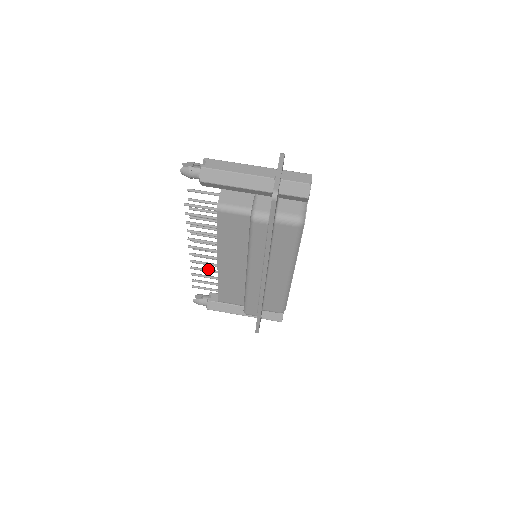
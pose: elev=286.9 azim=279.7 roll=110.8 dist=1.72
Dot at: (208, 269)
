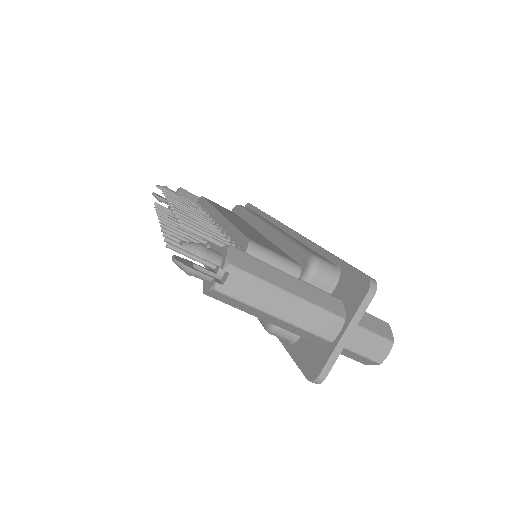
Dot at: occluded
